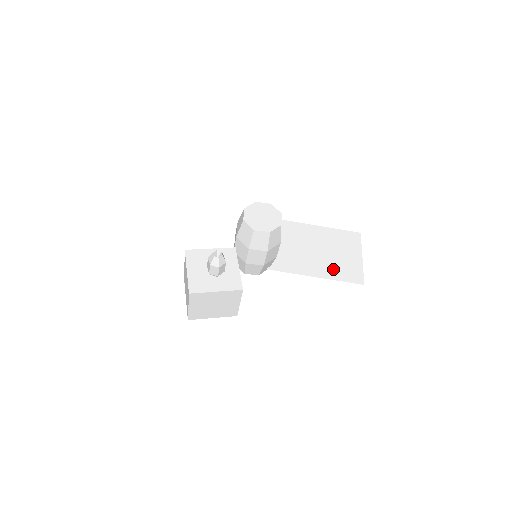
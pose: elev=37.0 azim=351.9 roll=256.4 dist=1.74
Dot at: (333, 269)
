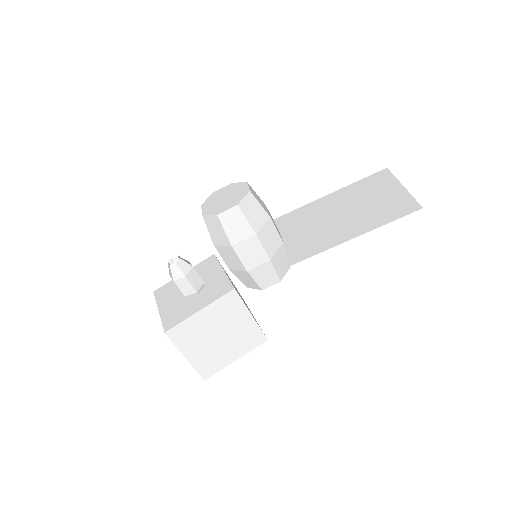
Dot at: (371, 218)
